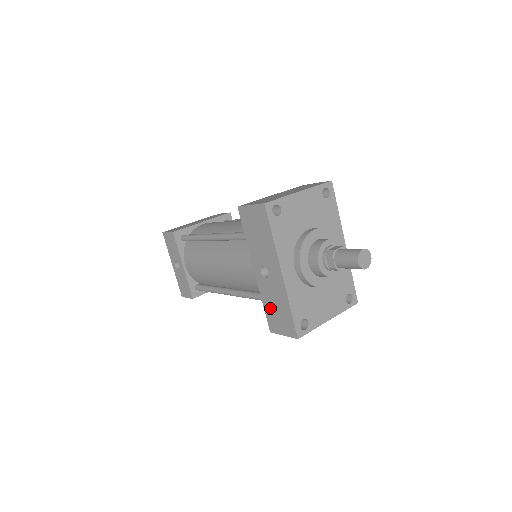
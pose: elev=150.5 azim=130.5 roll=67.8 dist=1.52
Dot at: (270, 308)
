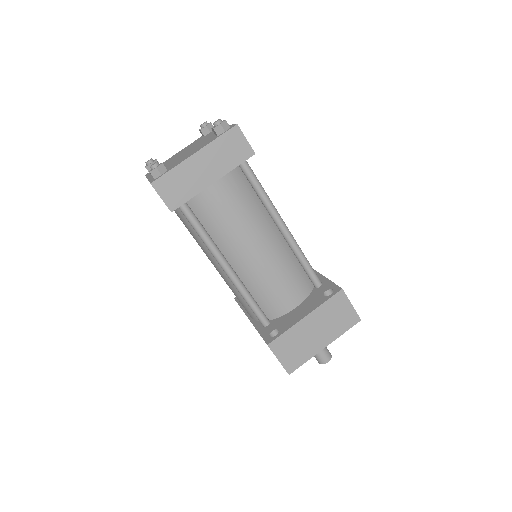
Dot at: occluded
